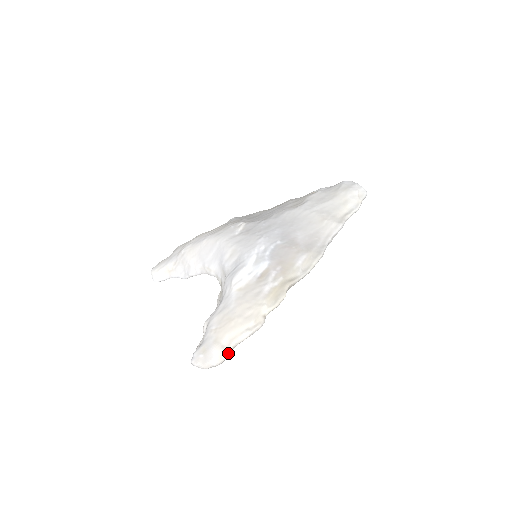
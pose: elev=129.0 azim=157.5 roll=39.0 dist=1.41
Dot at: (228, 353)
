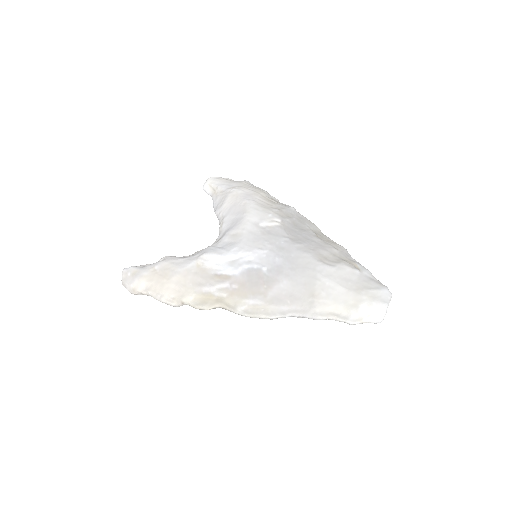
Dot at: (141, 293)
